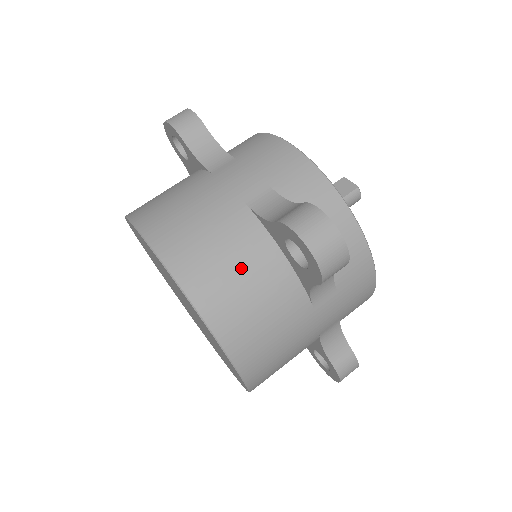
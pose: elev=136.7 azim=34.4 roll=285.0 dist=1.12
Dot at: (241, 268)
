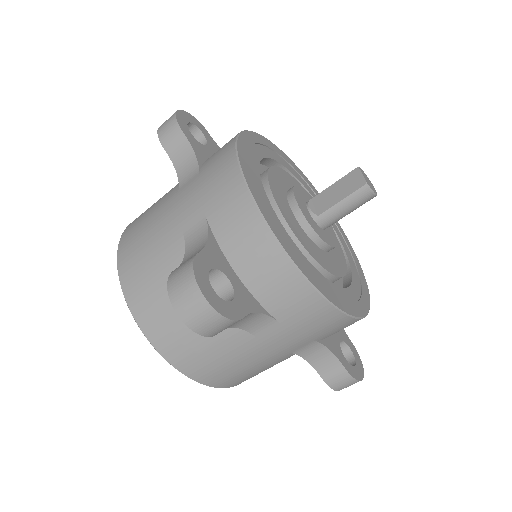
Dot at: occluded
